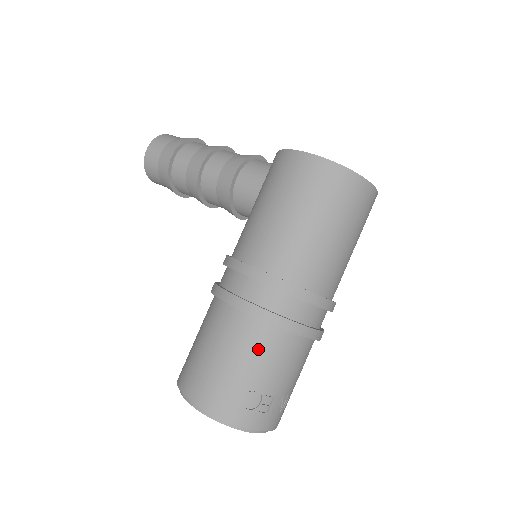
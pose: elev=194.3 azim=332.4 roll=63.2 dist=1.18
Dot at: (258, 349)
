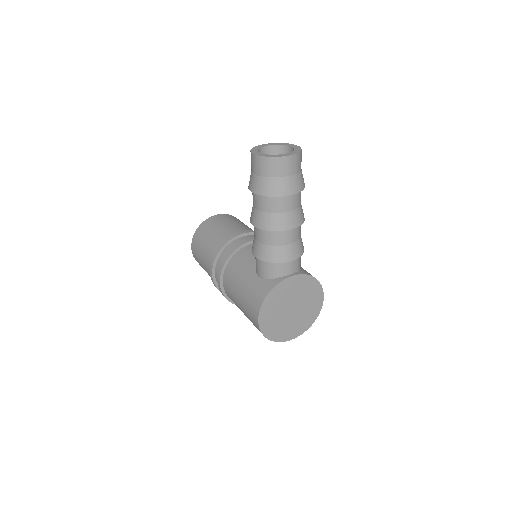
Dot at: occluded
